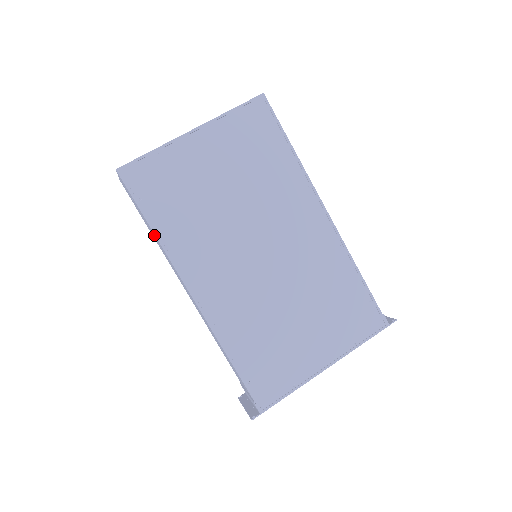
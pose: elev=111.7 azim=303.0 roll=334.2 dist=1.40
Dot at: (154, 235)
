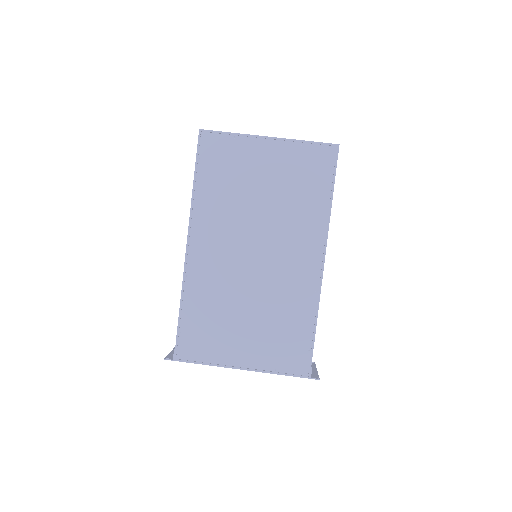
Dot at: occluded
